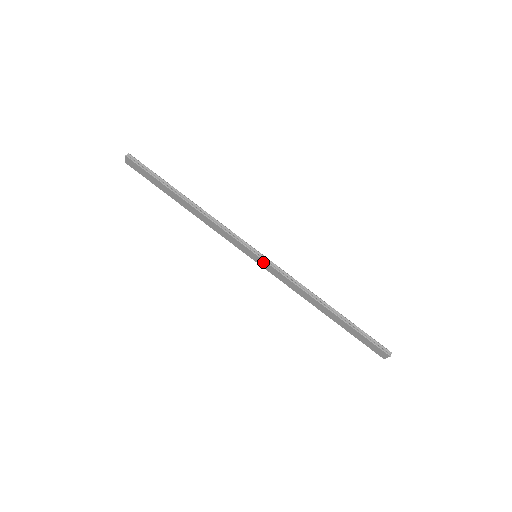
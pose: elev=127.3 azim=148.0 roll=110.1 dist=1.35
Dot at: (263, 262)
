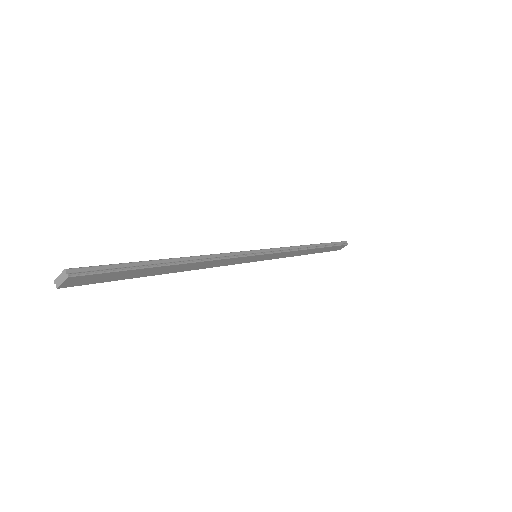
Dot at: (266, 256)
